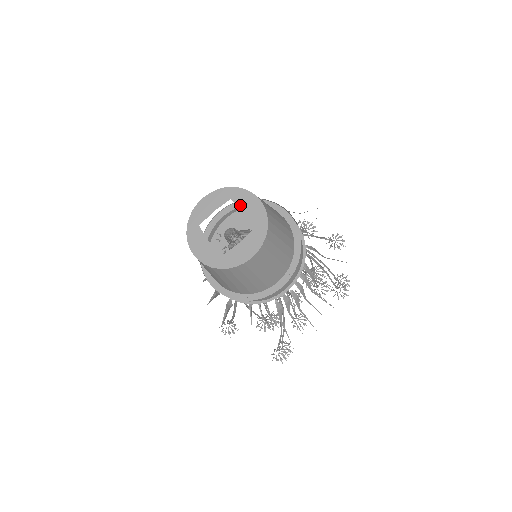
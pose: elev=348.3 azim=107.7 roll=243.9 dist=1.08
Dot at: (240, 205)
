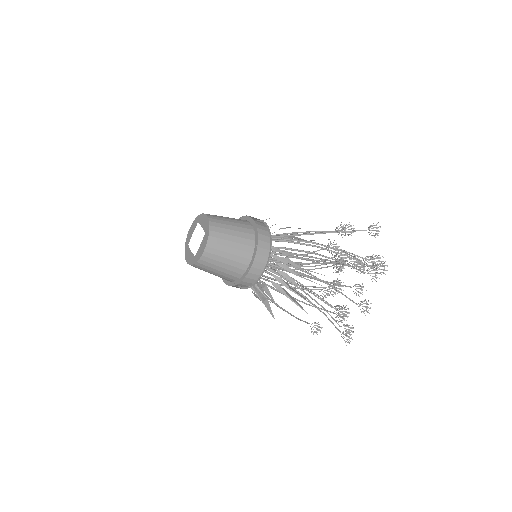
Dot at: (201, 224)
